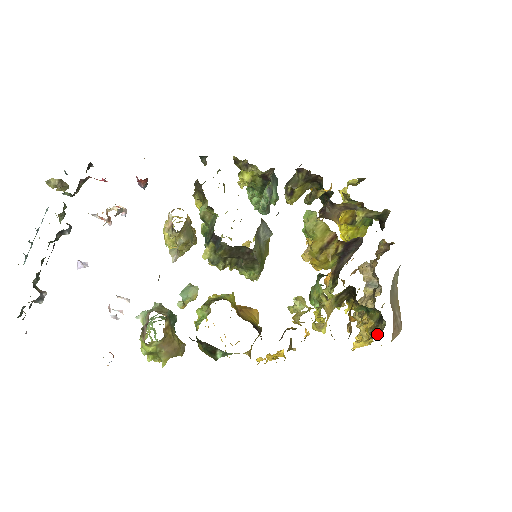
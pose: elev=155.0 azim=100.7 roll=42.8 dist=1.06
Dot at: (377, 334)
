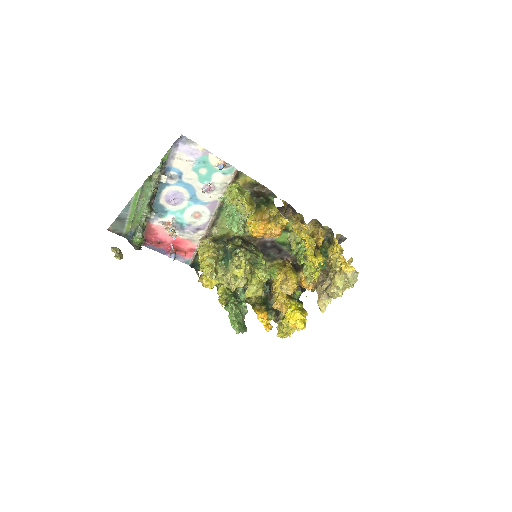
Dot at: occluded
